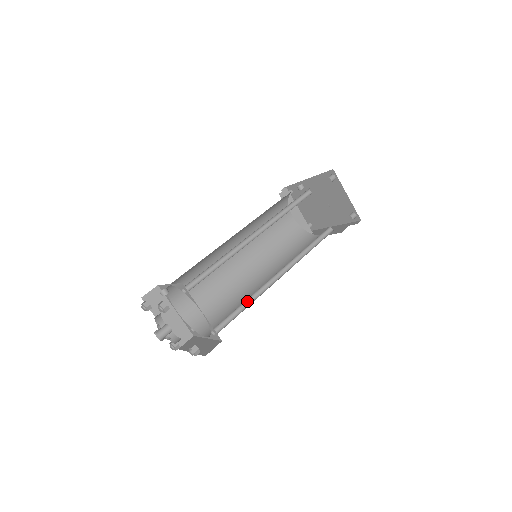
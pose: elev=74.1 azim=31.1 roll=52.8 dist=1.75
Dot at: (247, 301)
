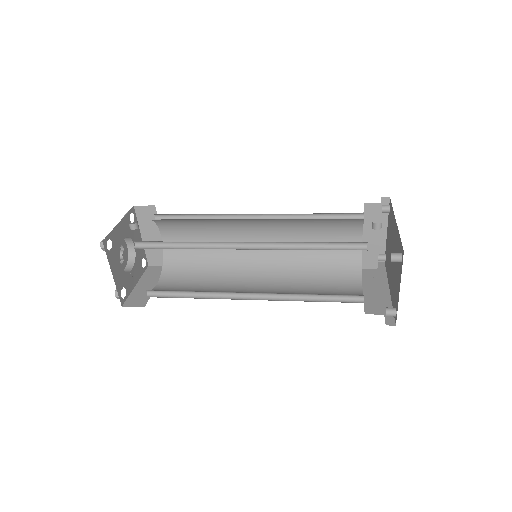
Dot at: (200, 292)
